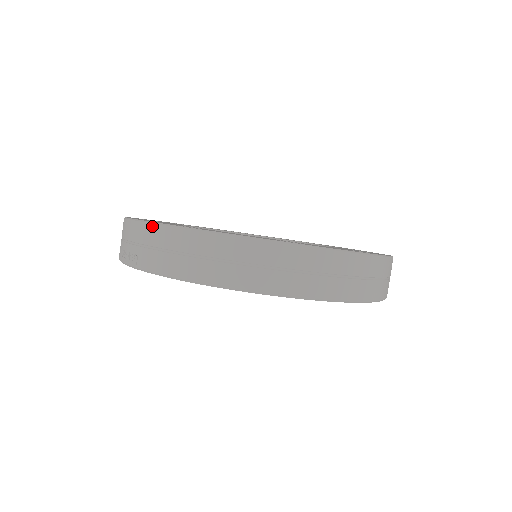
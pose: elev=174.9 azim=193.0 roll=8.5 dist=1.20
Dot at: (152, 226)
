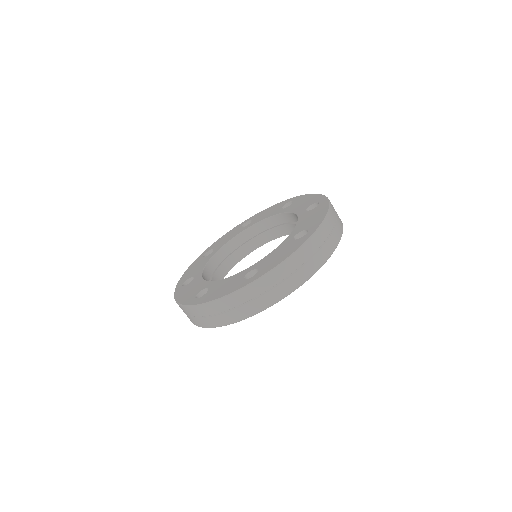
Dot at: (184, 307)
